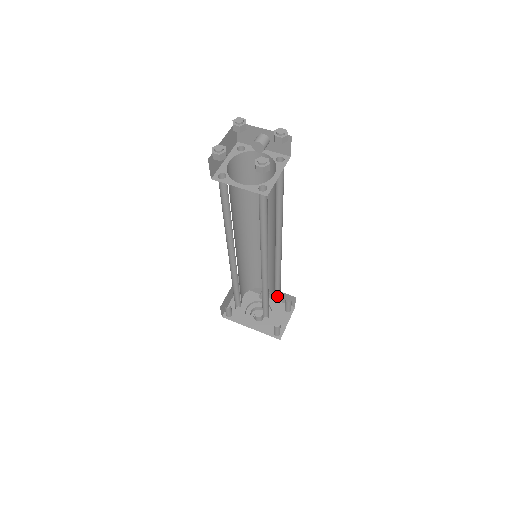
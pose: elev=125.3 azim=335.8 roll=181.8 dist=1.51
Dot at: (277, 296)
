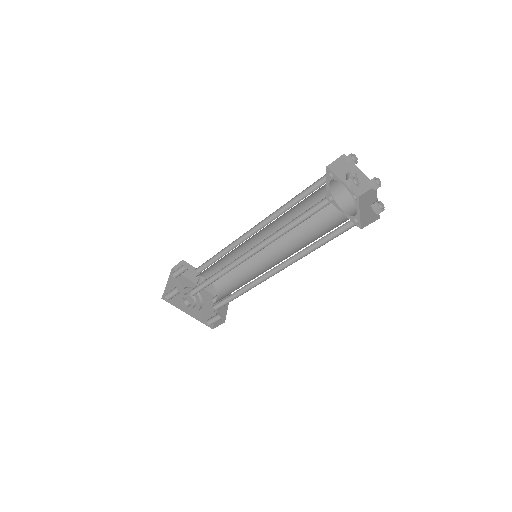
Dot at: (210, 286)
